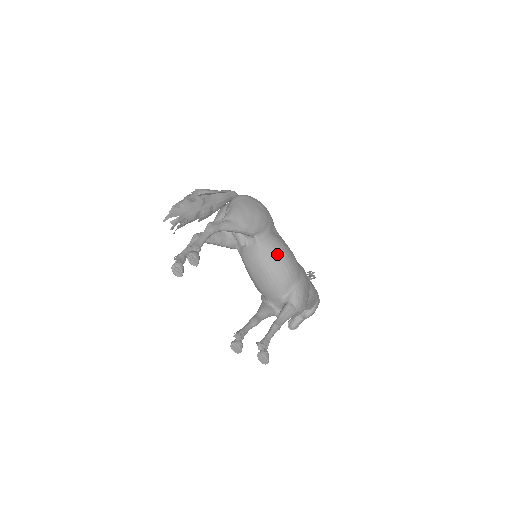
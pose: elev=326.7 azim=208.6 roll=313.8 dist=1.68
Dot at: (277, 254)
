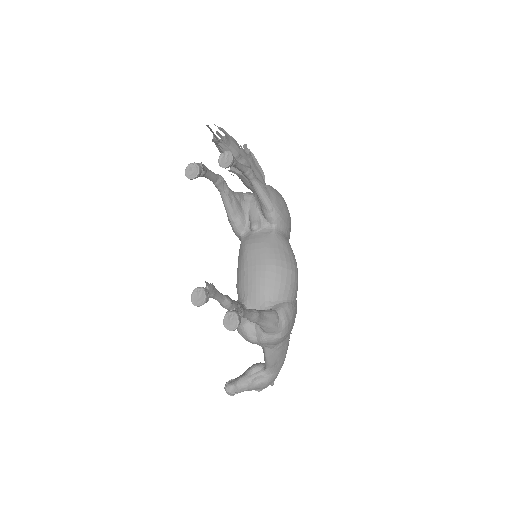
Dot at: (289, 254)
